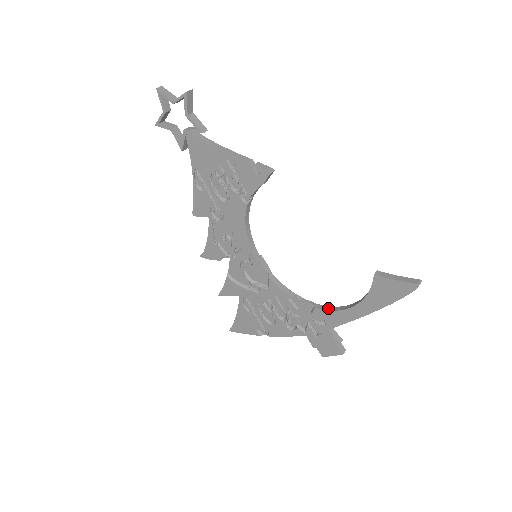
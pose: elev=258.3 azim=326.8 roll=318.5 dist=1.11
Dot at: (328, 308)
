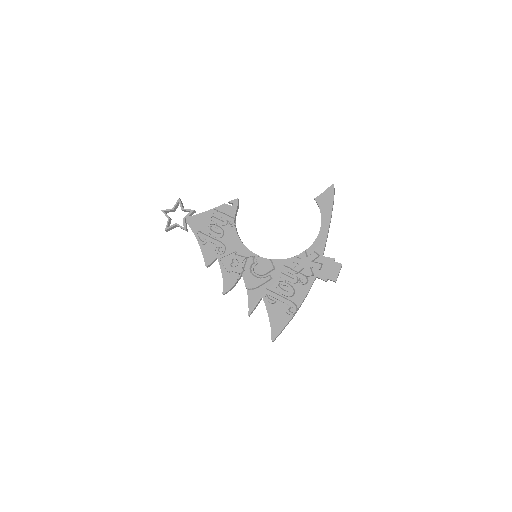
Dot at: (312, 244)
